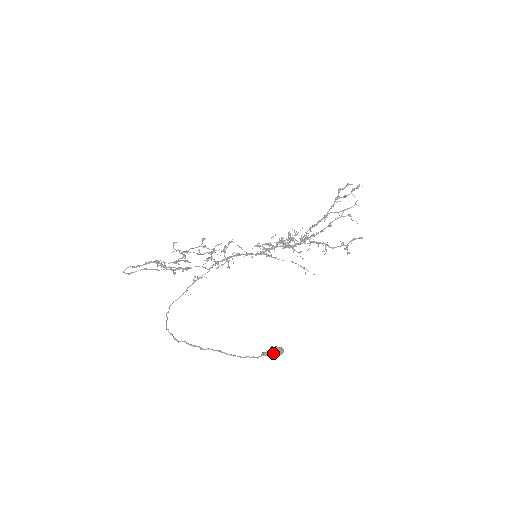
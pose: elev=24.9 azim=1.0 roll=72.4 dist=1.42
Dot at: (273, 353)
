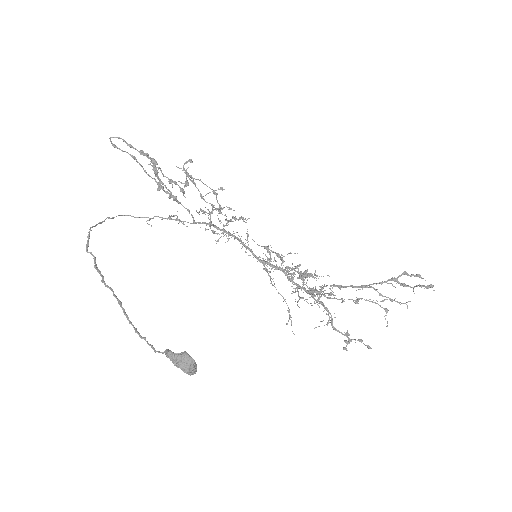
Dot at: (181, 362)
